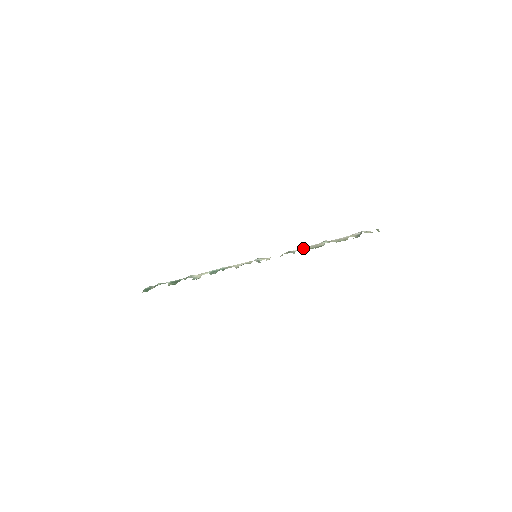
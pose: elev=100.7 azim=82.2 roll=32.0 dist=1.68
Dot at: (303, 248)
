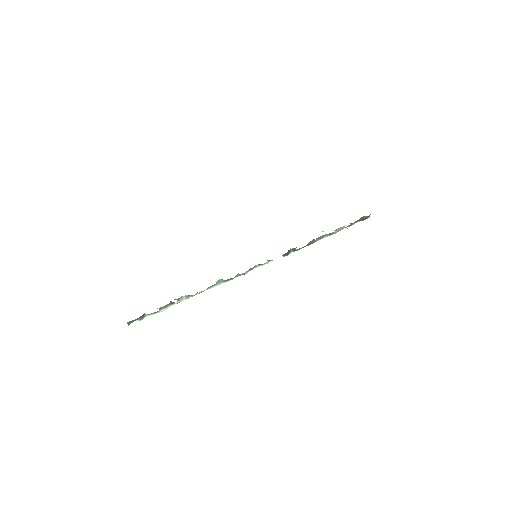
Dot at: occluded
